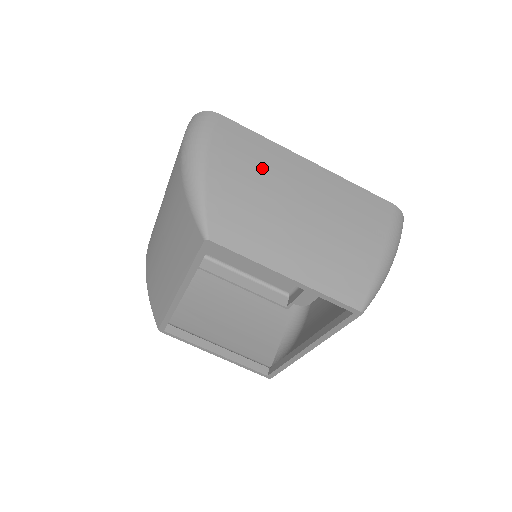
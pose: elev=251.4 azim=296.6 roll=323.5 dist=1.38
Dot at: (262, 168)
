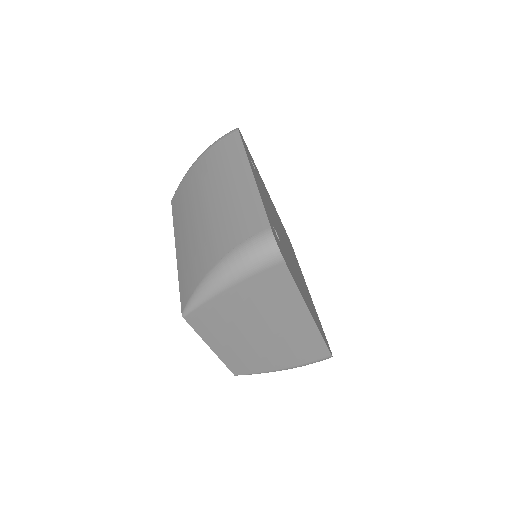
Dot at: (267, 307)
